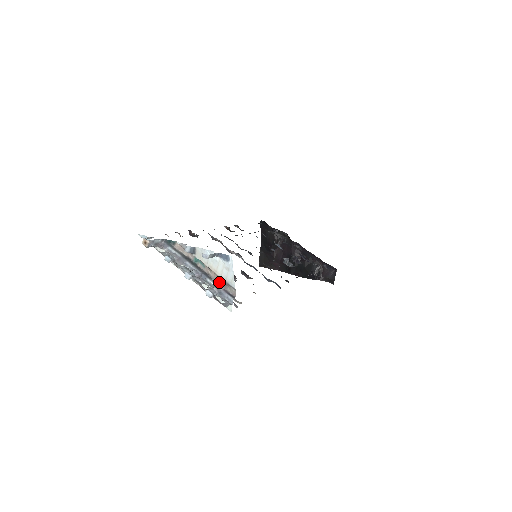
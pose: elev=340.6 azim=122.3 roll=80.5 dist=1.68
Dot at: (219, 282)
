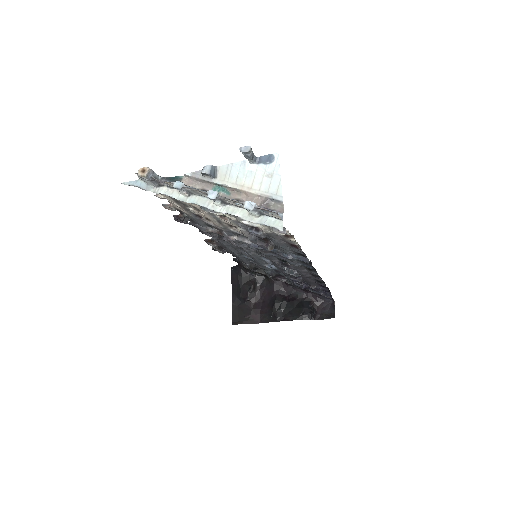
Dot at: occluded
